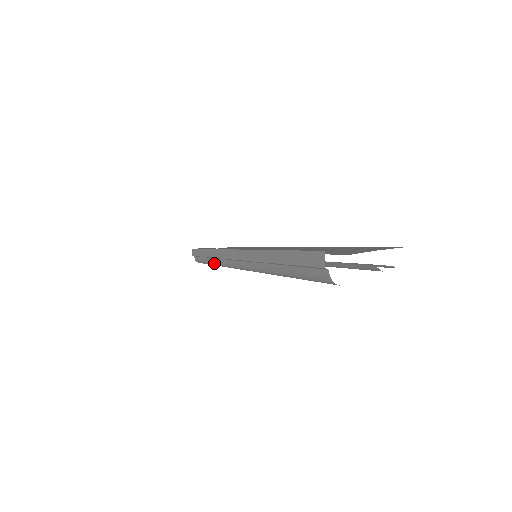
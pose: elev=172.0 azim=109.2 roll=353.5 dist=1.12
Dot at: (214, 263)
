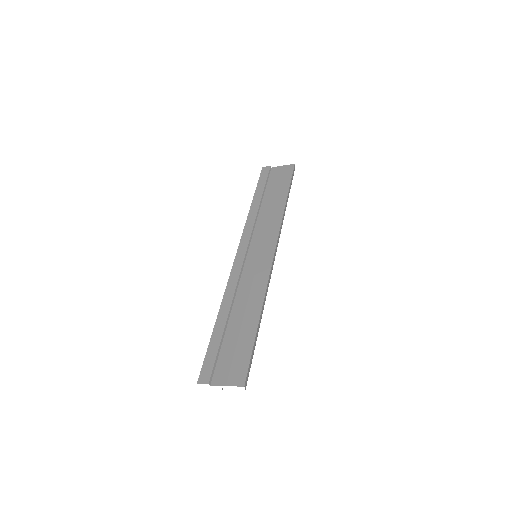
Dot at: occluded
